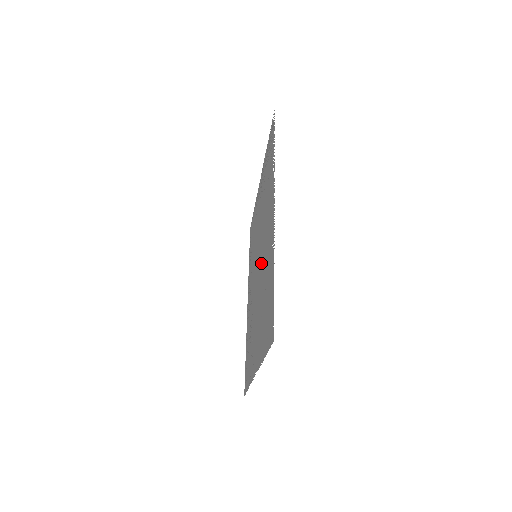
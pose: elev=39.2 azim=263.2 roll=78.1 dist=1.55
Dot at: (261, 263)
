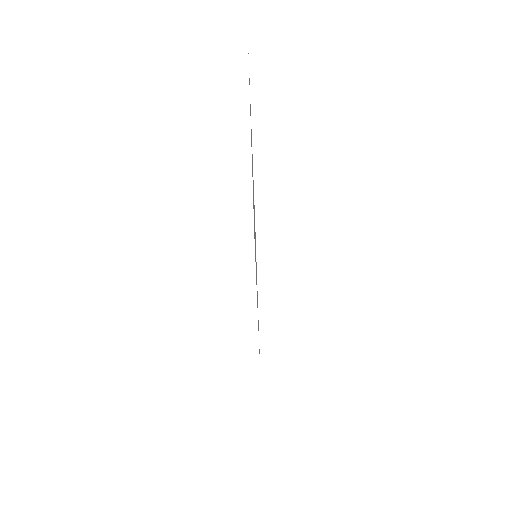
Dot at: occluded
